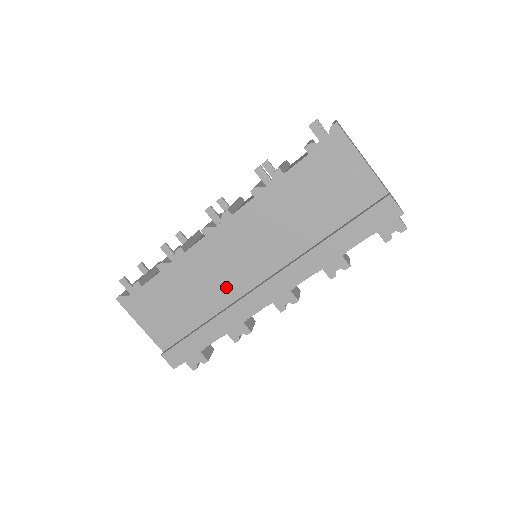
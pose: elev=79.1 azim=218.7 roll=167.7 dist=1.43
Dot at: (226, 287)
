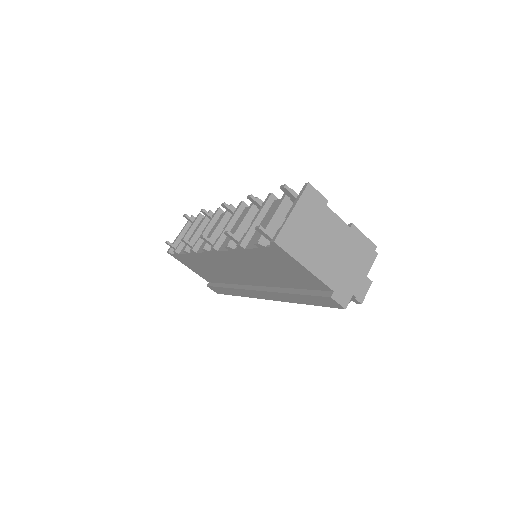
Dot at: (232, 277)
